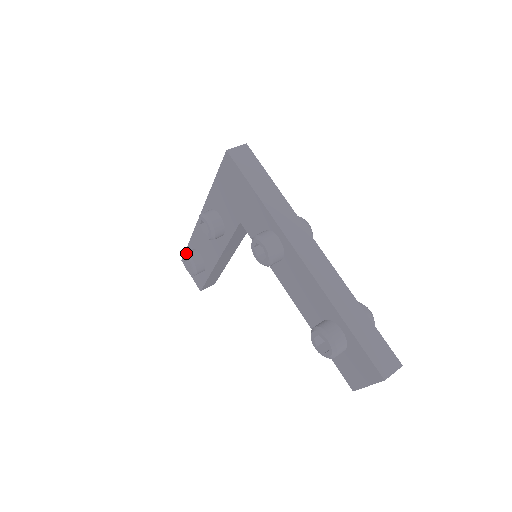
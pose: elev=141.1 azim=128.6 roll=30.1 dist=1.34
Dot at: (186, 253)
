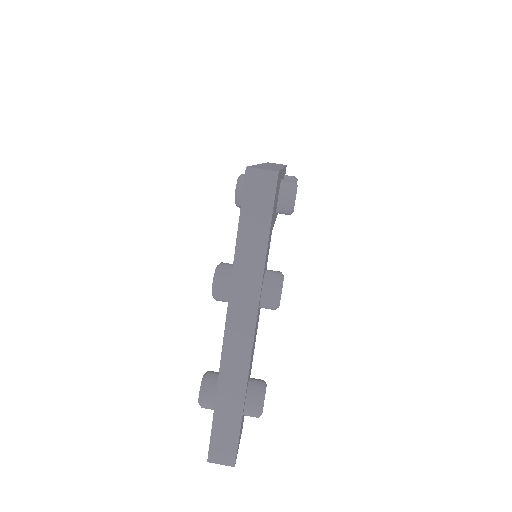
Dot at: occluded
